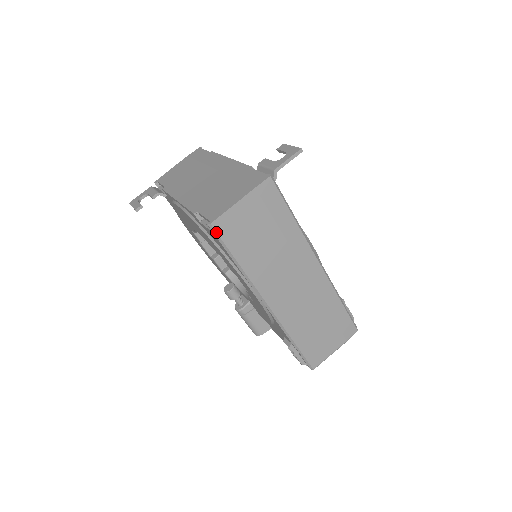
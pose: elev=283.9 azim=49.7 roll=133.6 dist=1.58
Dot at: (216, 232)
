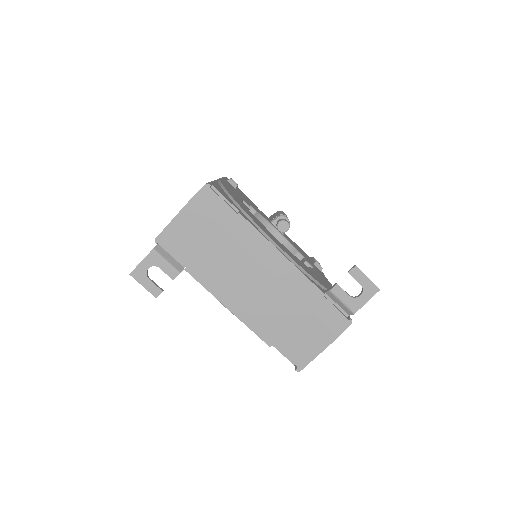
Dot at: occluded
